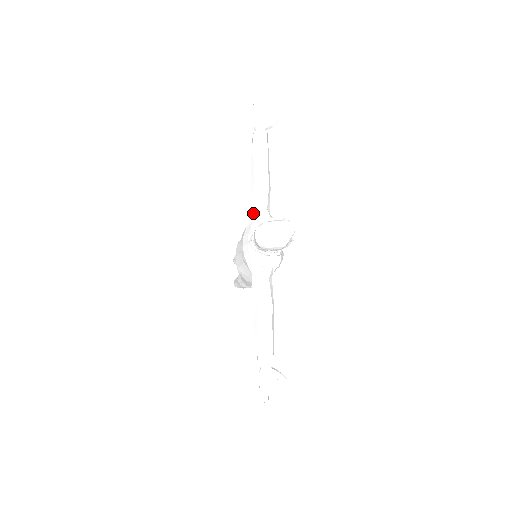
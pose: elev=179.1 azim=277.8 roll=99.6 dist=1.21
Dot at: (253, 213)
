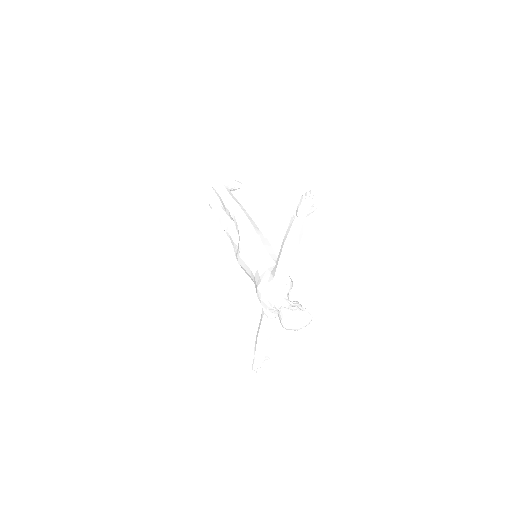
Dot at: (277, 281)
